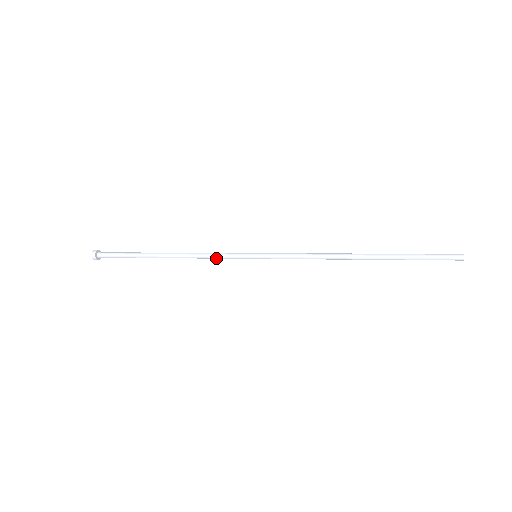
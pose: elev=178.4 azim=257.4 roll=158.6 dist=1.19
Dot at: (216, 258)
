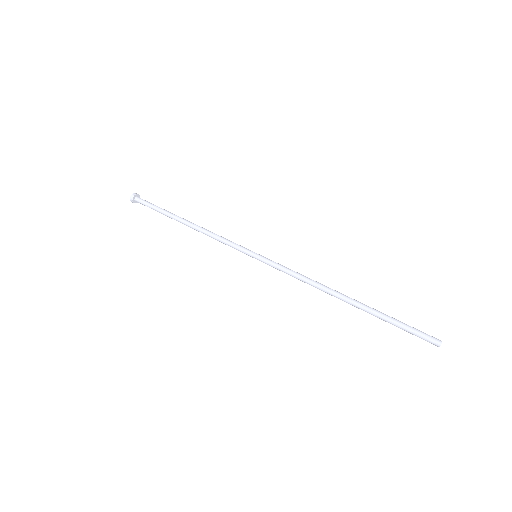
Dot at: (224, 243)
